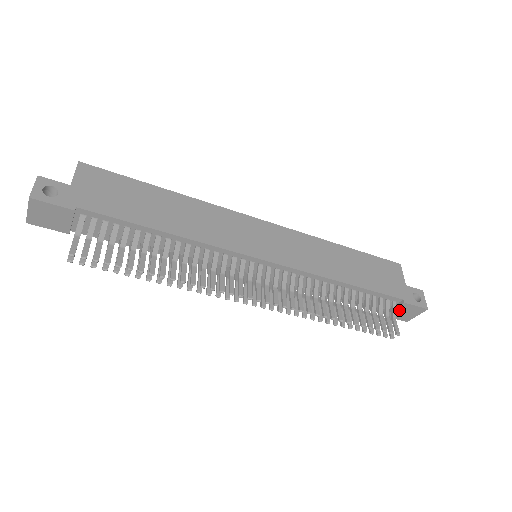
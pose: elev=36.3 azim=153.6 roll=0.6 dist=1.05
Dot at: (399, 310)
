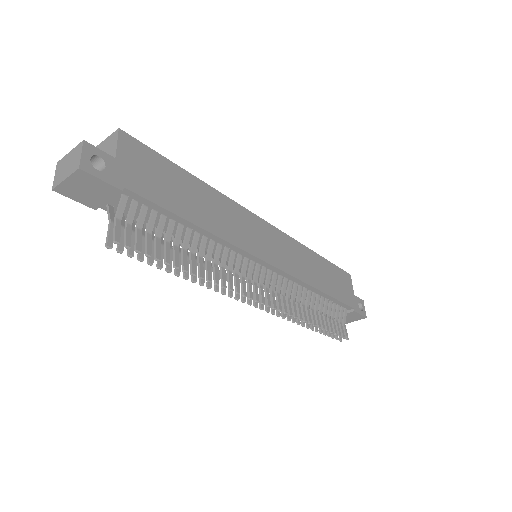
Dot at: (346, 316)
